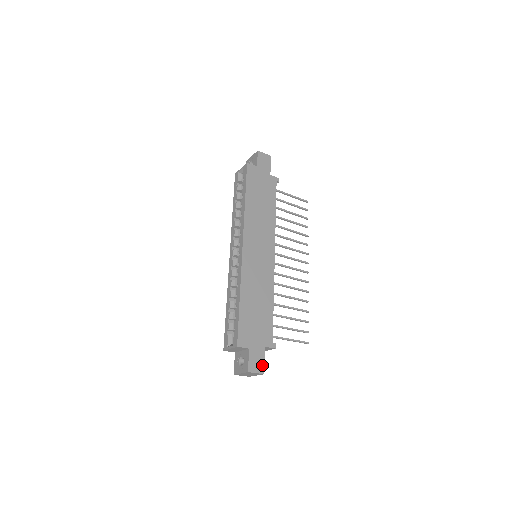
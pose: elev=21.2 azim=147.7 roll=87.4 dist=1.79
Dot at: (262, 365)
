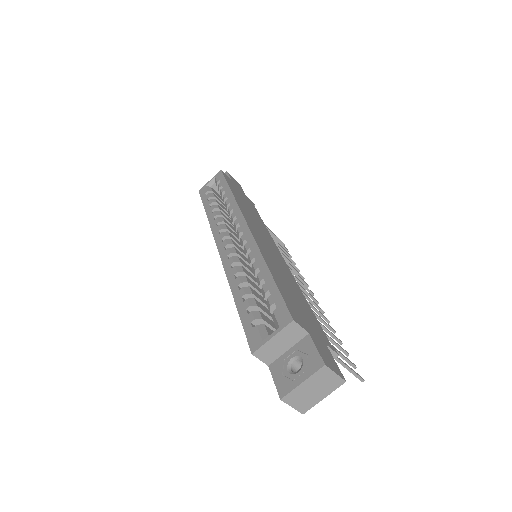
Dot at: (336, 367)
